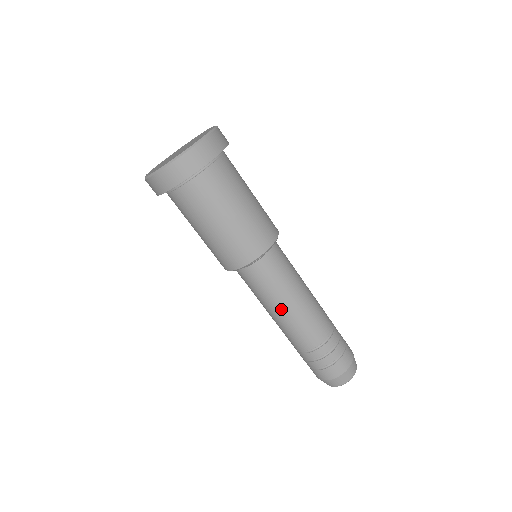
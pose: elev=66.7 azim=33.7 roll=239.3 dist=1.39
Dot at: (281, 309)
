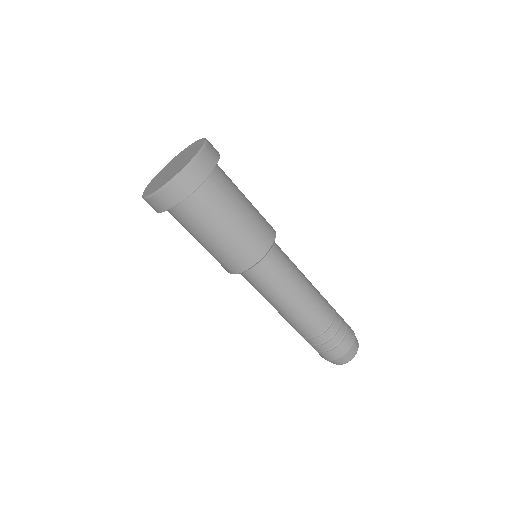
Dot at: occluded
